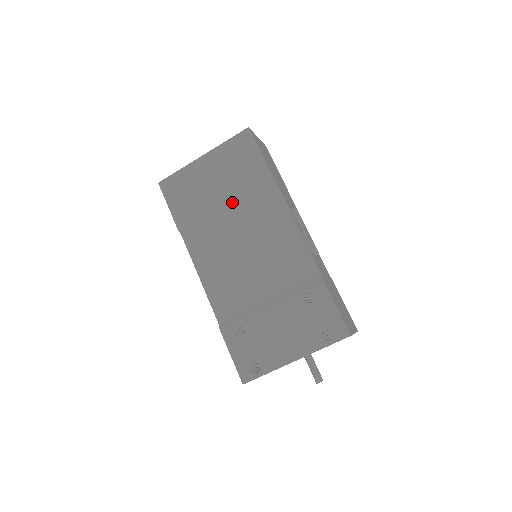
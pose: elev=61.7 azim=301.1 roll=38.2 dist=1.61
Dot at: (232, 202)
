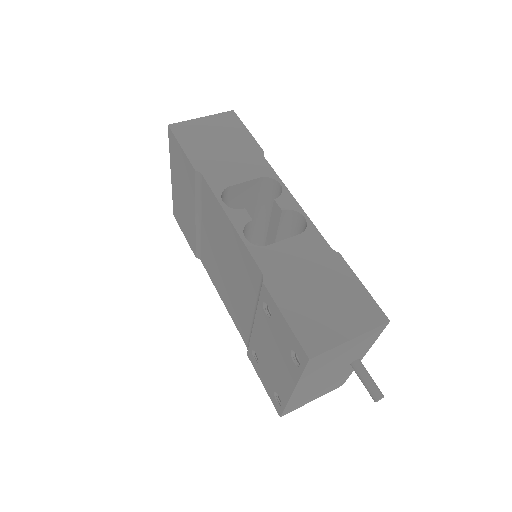
Dot at: (198, 214)
